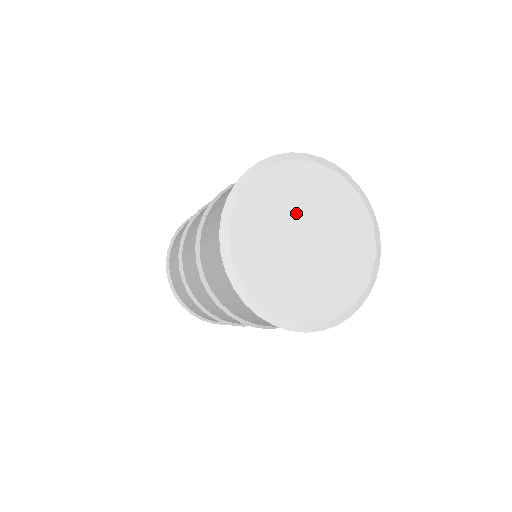
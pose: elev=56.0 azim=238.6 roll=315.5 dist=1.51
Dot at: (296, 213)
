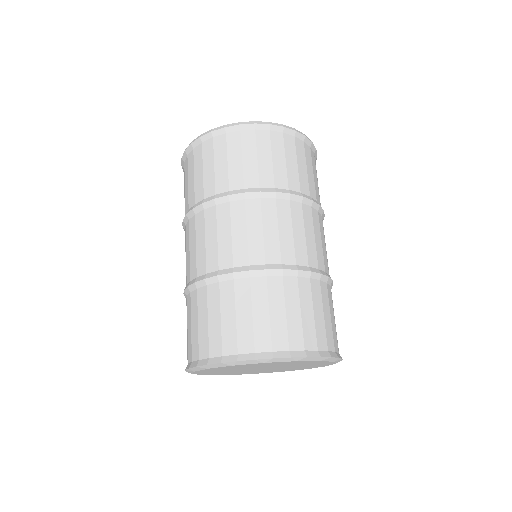
Dot at: (270, 366)
